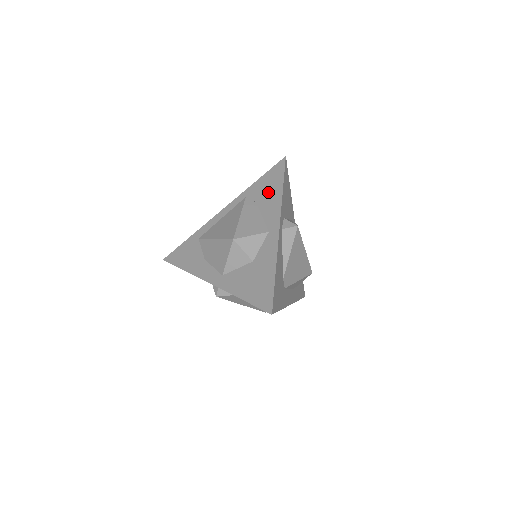
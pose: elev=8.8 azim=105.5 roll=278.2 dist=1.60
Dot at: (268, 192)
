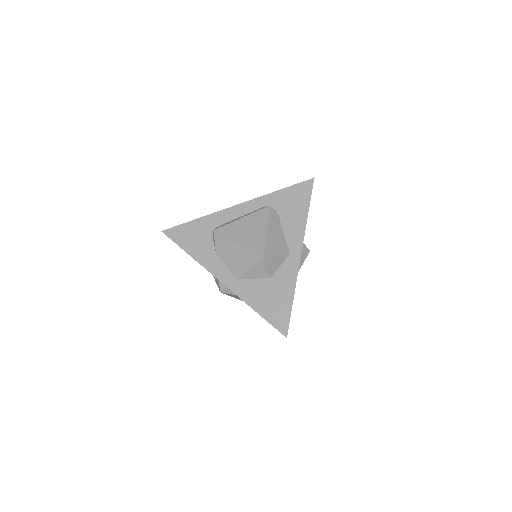
Dot at: (292, 210)
